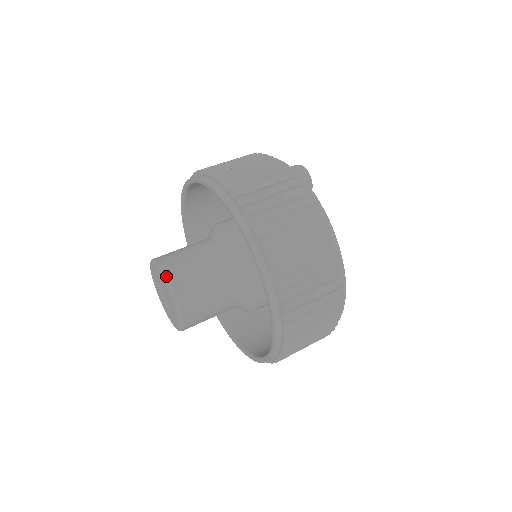
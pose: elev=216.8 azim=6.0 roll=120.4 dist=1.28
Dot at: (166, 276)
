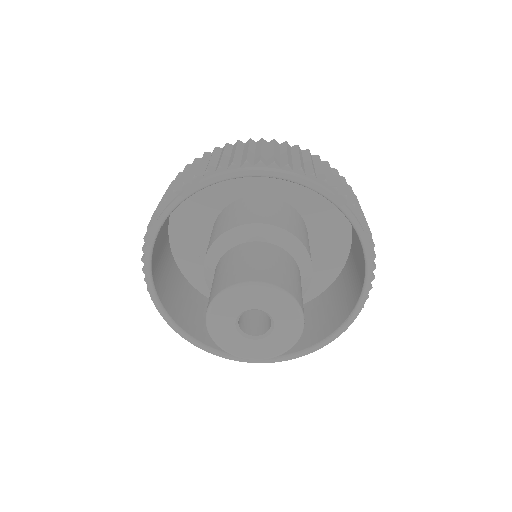
Dot at: (238, 283)
